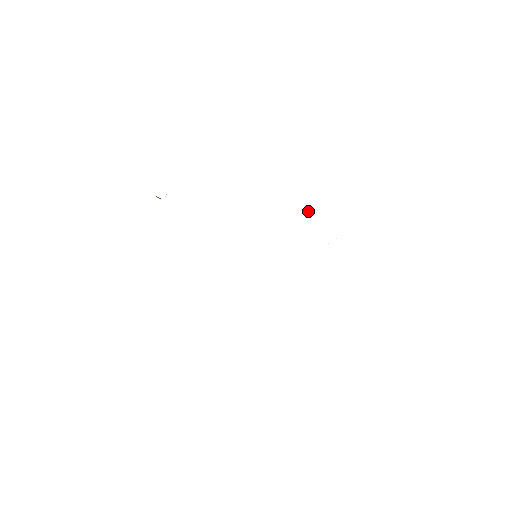
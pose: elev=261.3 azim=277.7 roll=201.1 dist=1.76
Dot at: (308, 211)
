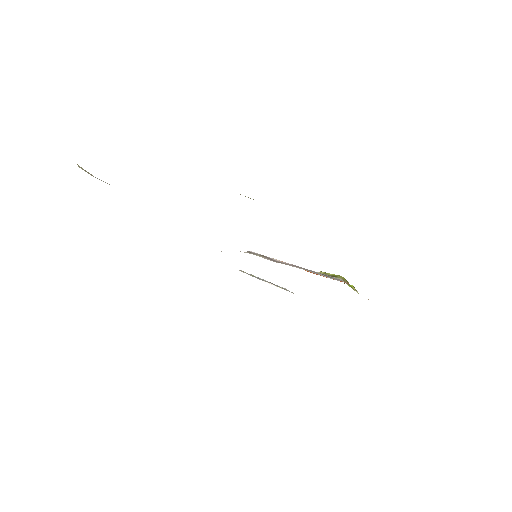
Dot at: (355, 290)
